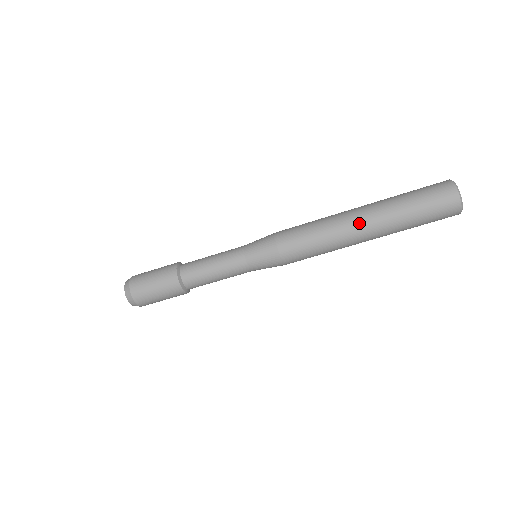
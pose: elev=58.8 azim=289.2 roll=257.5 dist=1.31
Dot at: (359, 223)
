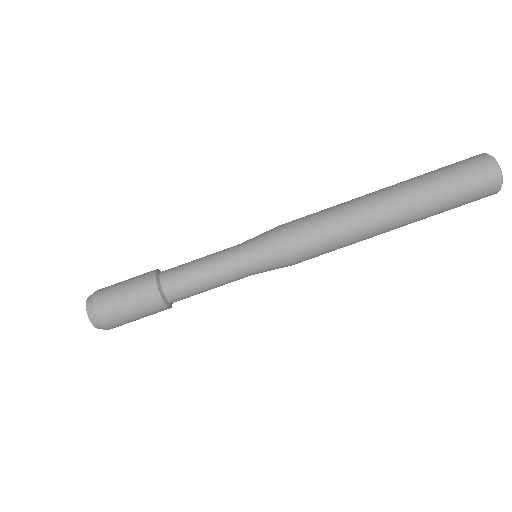
Dot at: (387, 214)
